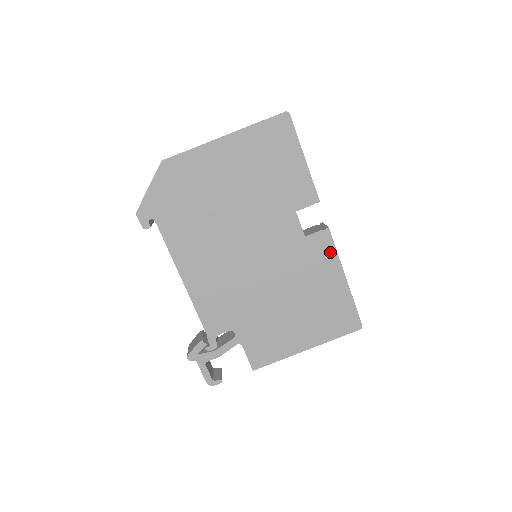
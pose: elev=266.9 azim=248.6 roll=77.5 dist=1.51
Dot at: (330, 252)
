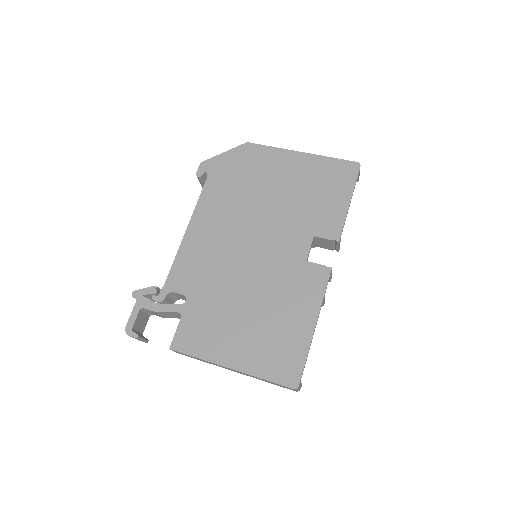
Dot at: (318, 290)
